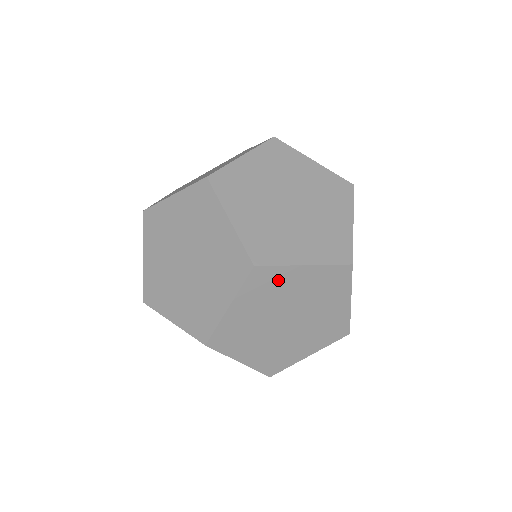
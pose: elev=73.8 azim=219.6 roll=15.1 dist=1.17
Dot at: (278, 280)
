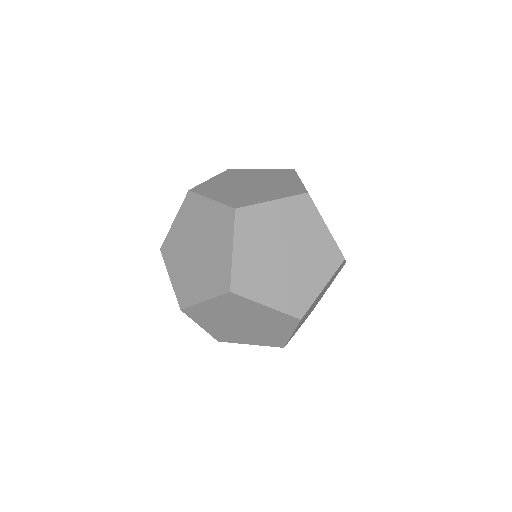
Dot at: (197, 207)
